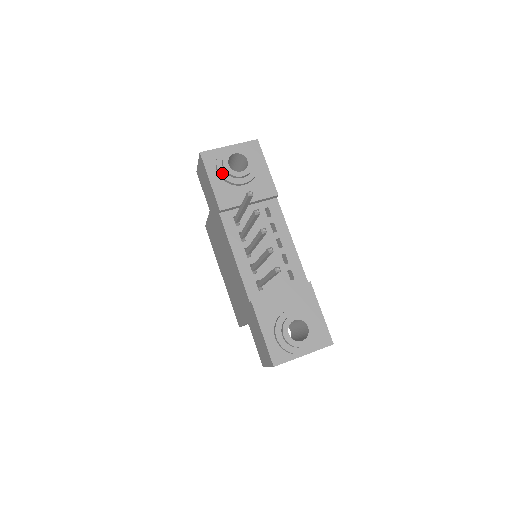
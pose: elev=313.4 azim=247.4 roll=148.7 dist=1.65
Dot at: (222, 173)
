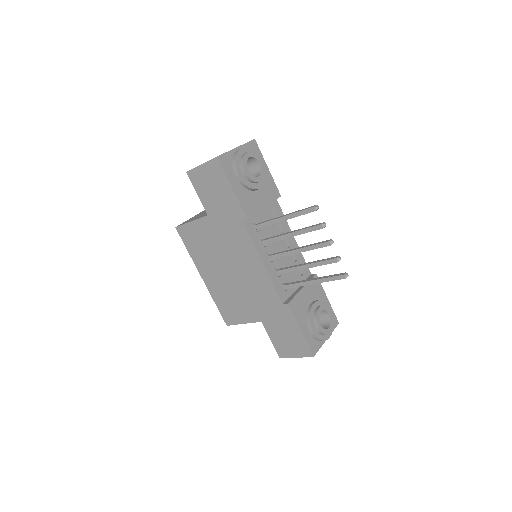
Dot at: (243, 179)
